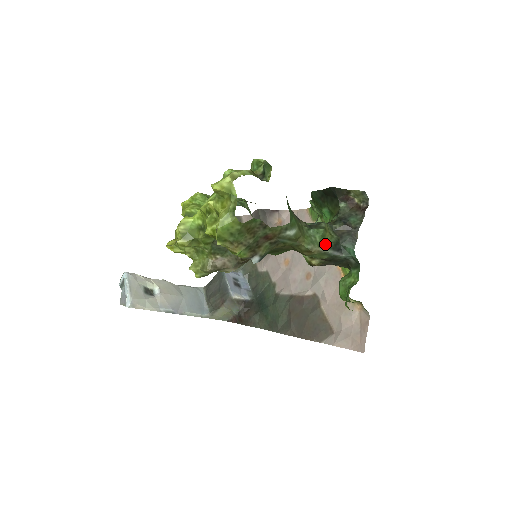
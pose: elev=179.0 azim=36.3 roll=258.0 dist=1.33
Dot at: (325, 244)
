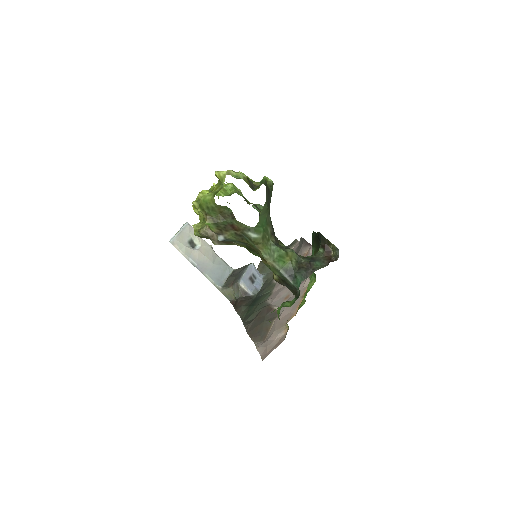
Dot at: (281, 264)
